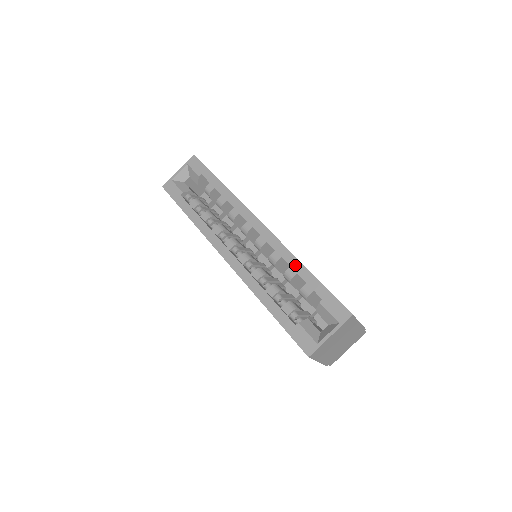
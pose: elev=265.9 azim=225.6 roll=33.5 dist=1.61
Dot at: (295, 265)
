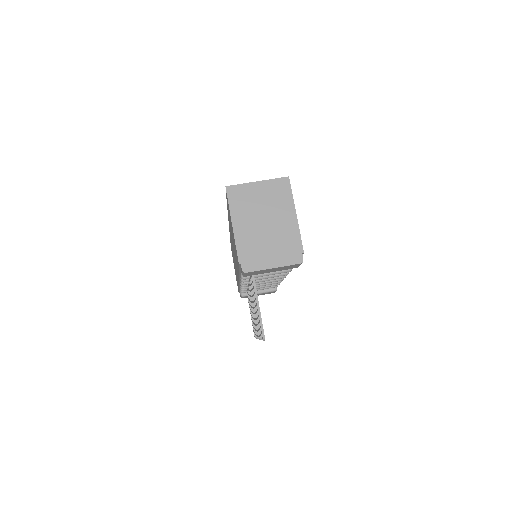
Dot at: occluded
